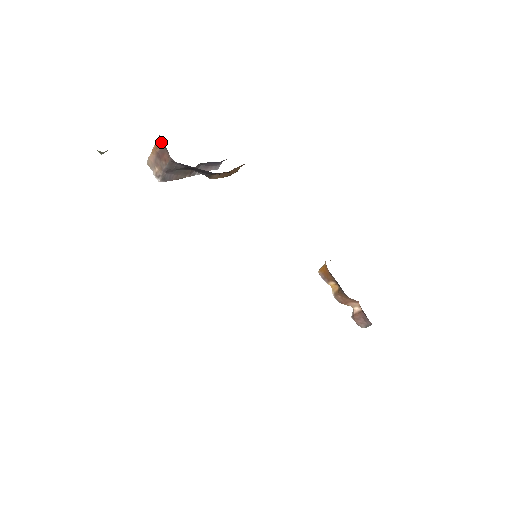
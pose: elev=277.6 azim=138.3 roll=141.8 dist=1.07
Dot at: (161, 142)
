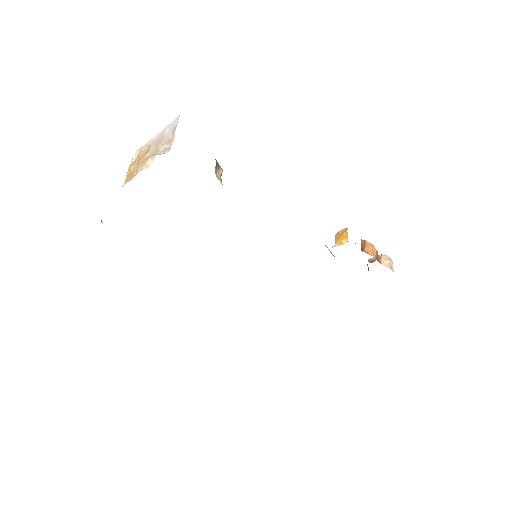
Dot at: occluded
